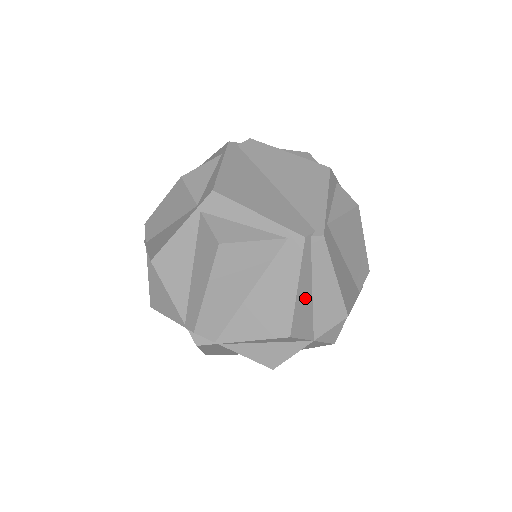
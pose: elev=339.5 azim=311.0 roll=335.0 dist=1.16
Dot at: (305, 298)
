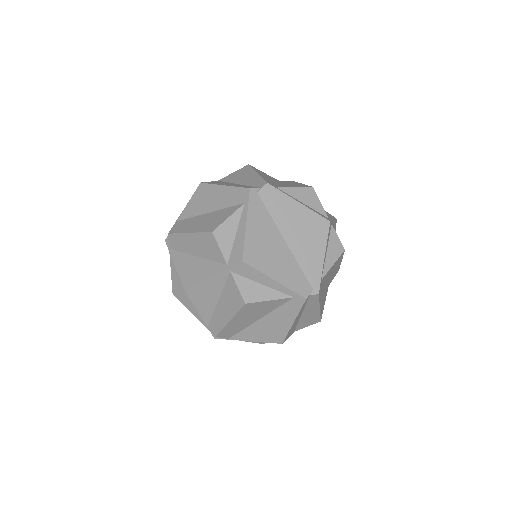
Dot at: (296, 321)
